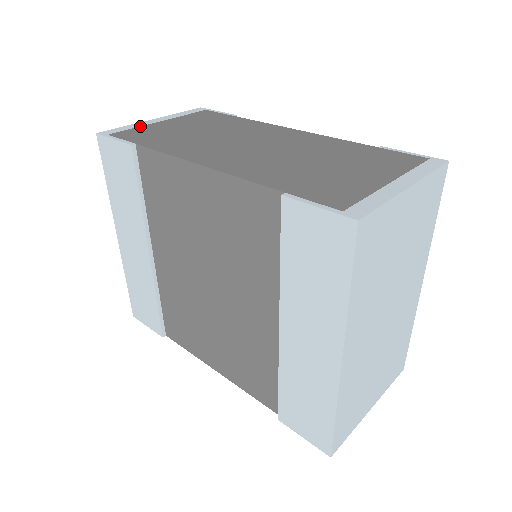
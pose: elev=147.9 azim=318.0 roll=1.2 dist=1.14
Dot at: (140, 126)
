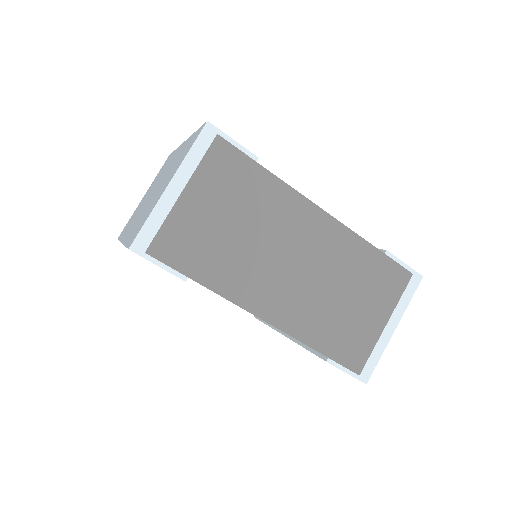
Dot at: (166, 217)
